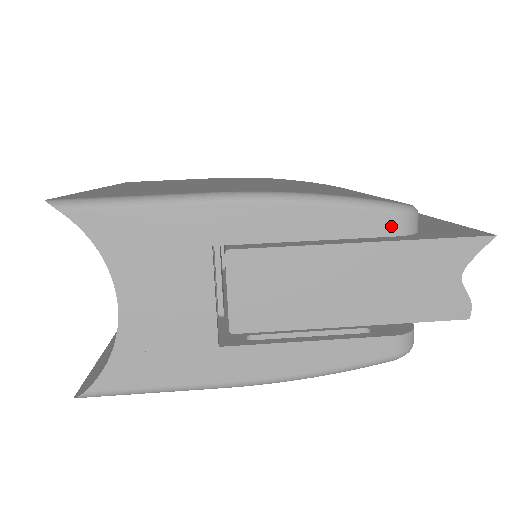
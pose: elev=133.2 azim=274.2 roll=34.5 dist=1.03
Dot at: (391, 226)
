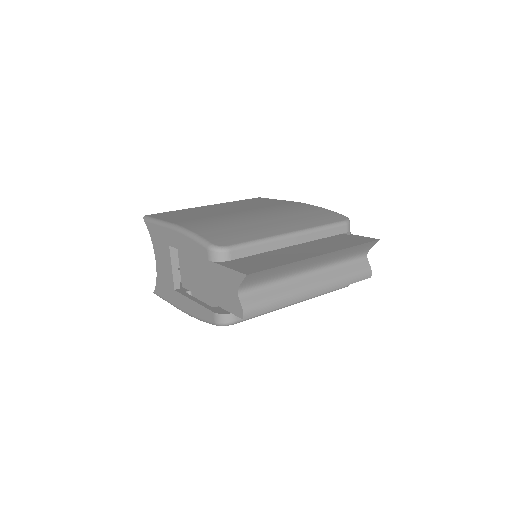
Dot at: (206, 255)
